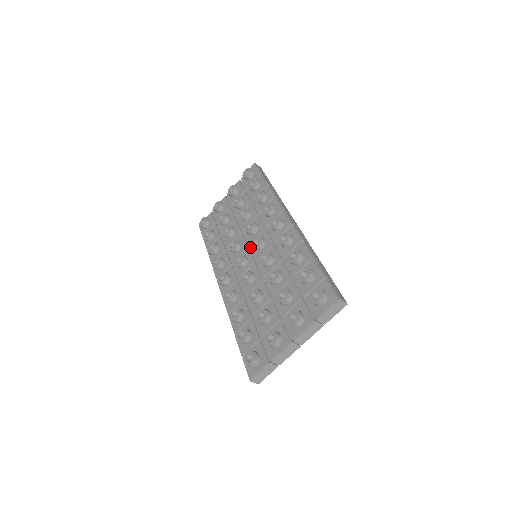
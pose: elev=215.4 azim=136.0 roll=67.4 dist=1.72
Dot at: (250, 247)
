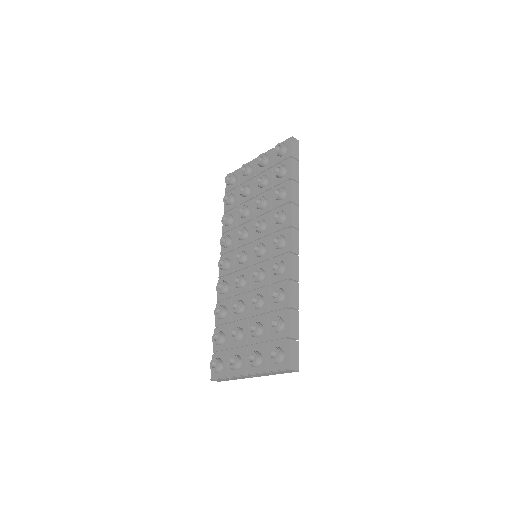
Dot at: (253, 244)
